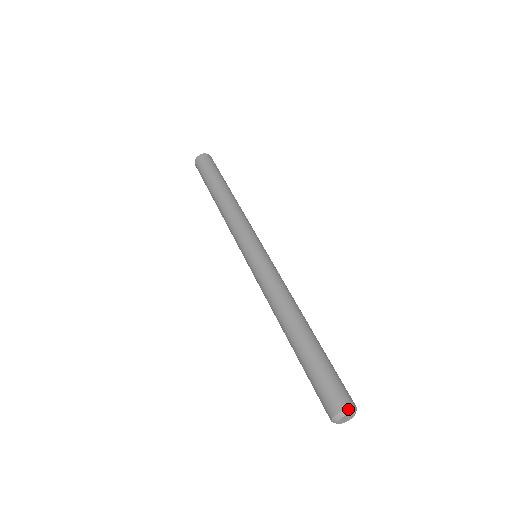
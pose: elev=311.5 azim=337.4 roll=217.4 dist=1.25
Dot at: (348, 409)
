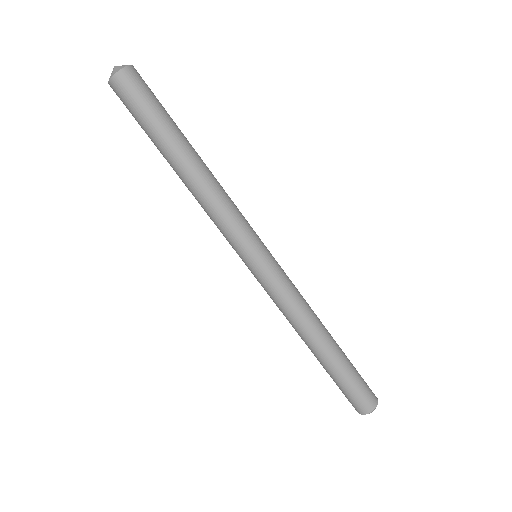
Dot at: occluded
